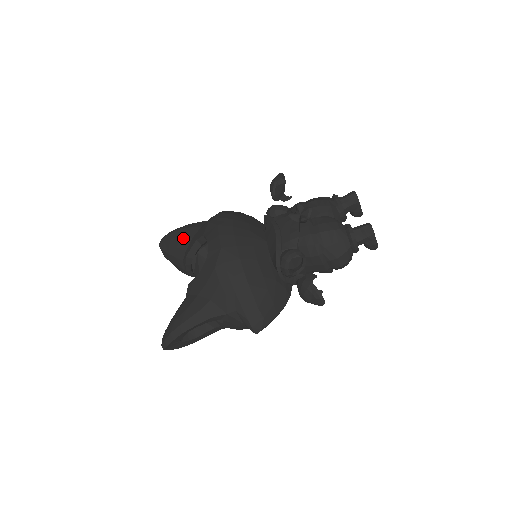
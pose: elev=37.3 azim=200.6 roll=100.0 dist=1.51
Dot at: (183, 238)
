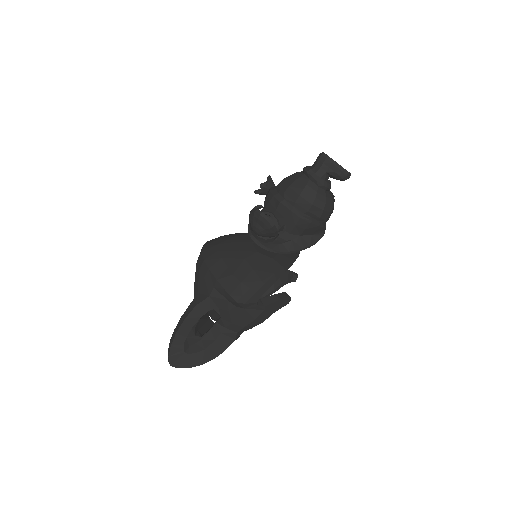
Dot at: occluded
